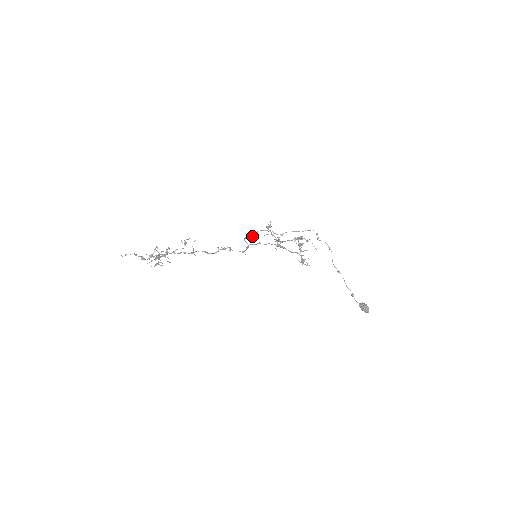
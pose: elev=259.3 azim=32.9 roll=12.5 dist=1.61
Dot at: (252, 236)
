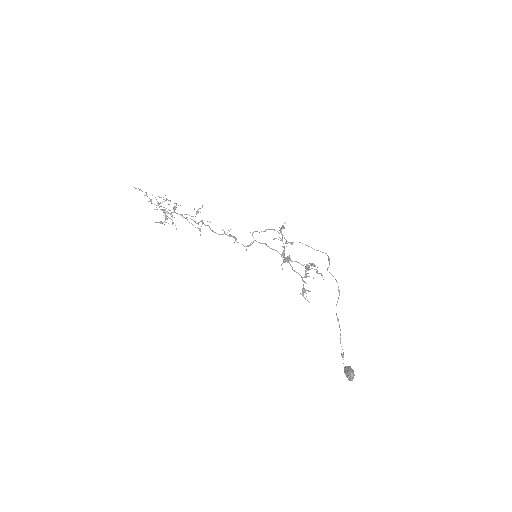
Dot at: (261, 231)
